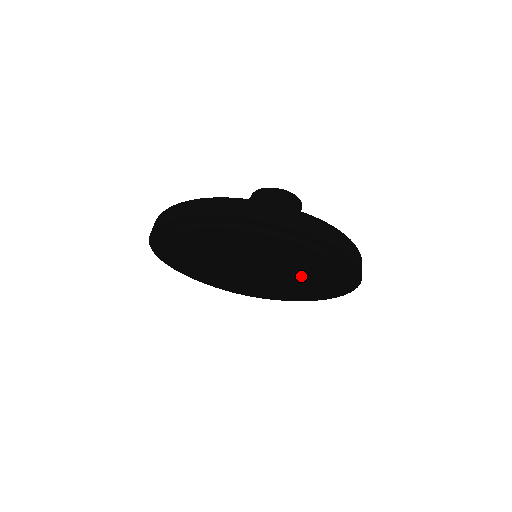
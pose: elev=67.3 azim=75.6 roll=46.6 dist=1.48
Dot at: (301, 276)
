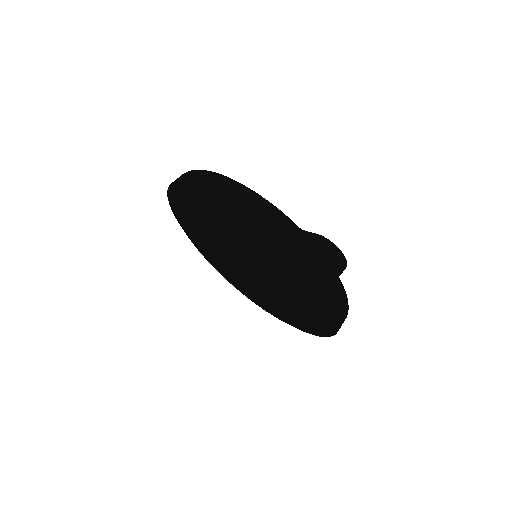
Dot at: (279, 300)
